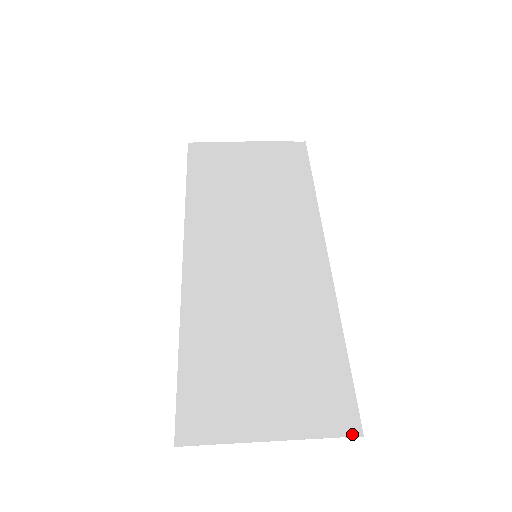
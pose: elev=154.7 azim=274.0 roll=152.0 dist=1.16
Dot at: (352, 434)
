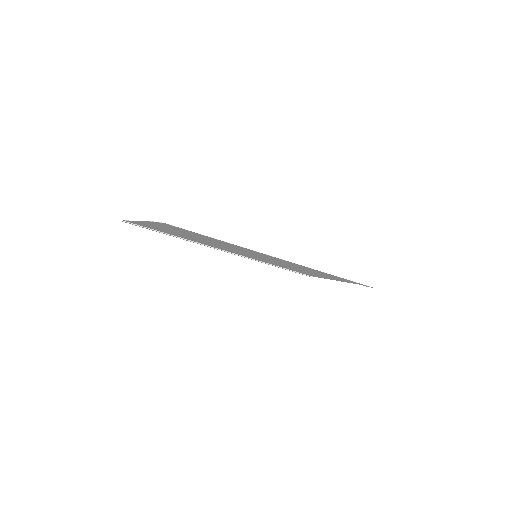
Dot at: (164, 223)
